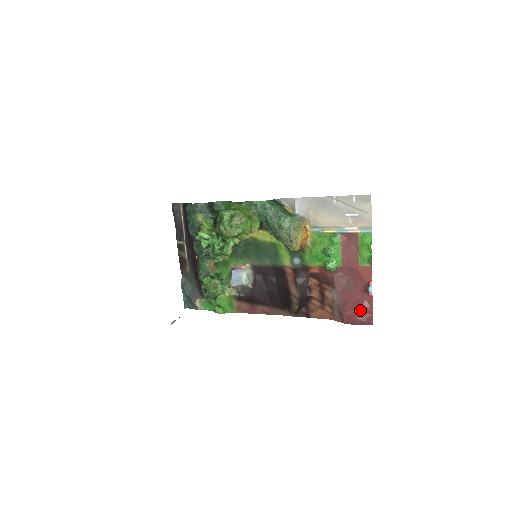
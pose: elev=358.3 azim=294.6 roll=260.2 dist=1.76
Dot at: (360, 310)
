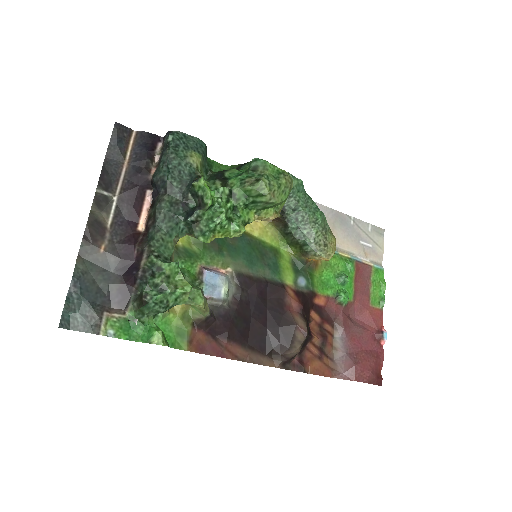
Dot at: (375, 362)
